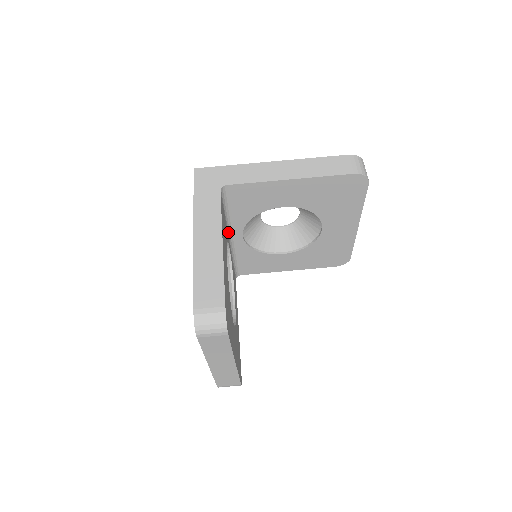
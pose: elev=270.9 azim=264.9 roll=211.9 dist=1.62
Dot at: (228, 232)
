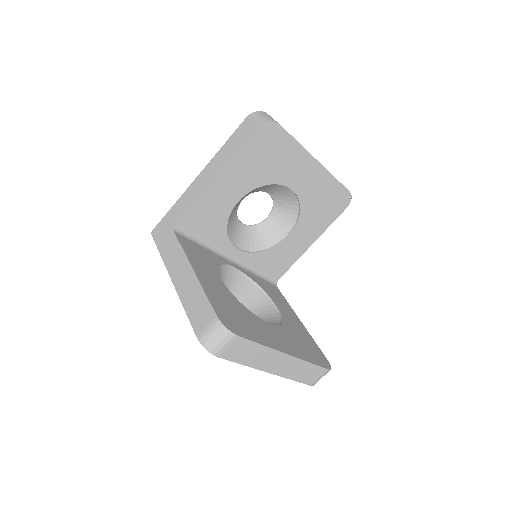
Dot at: (222, 256)
